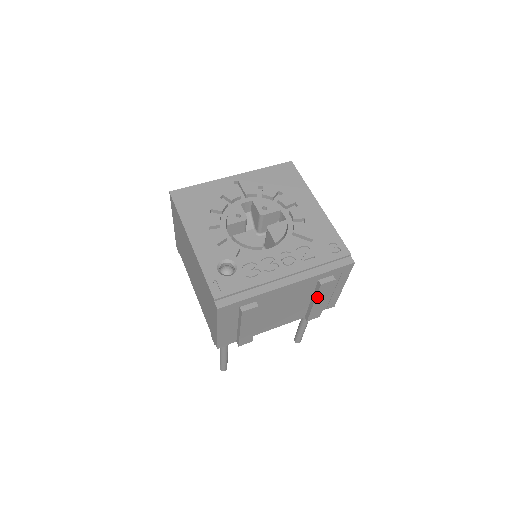
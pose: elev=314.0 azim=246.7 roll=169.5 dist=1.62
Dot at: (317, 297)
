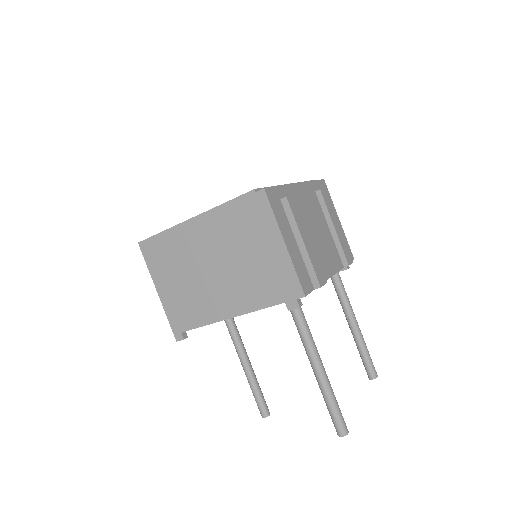
Dot at: (330, 214)
